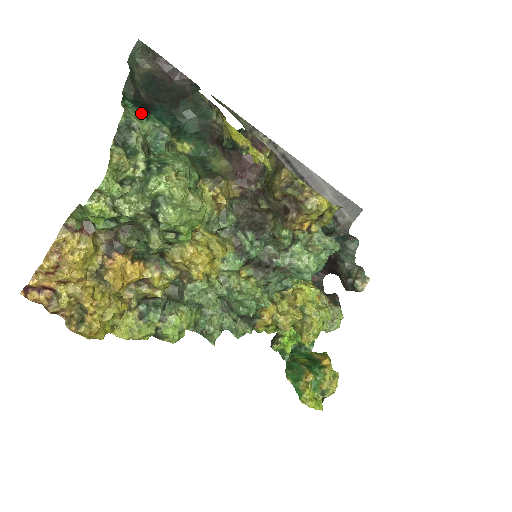
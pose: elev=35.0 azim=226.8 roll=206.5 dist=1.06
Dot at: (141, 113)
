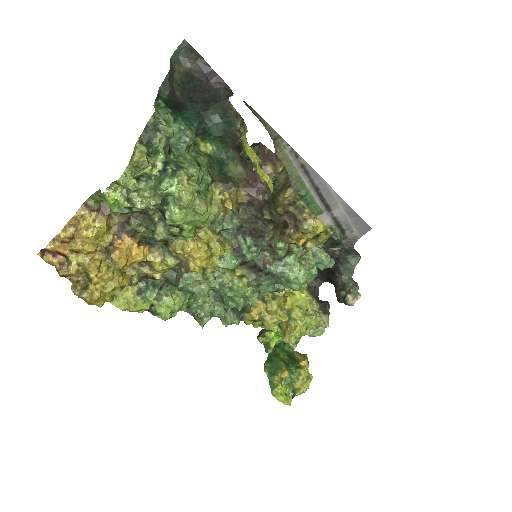
Dot at: (170, 115)
